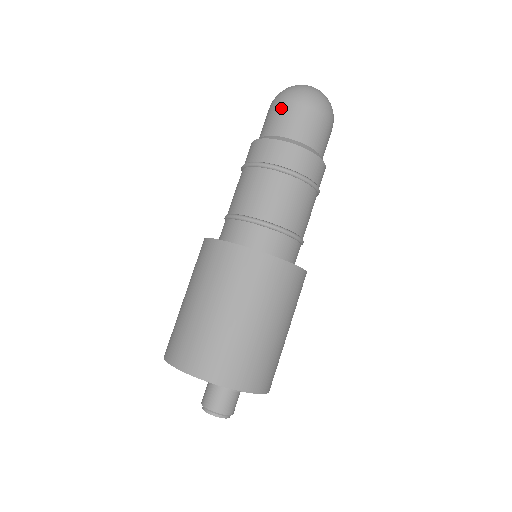
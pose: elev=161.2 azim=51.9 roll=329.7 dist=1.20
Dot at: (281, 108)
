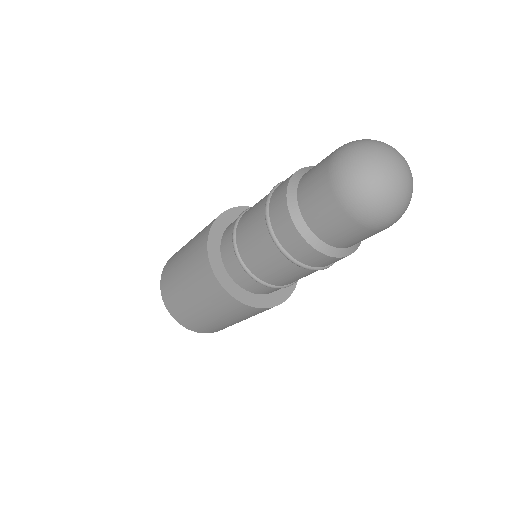
Dot at: (322, 170)
